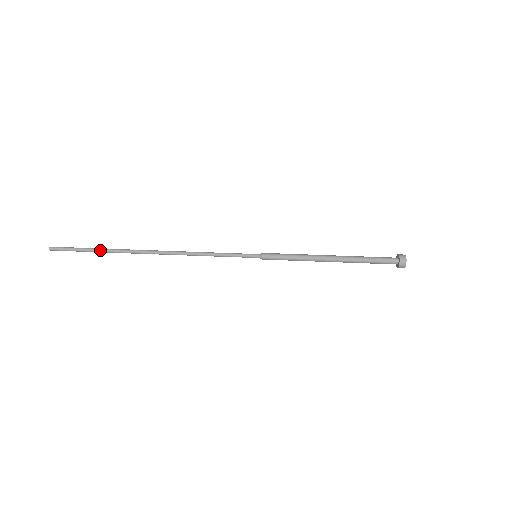
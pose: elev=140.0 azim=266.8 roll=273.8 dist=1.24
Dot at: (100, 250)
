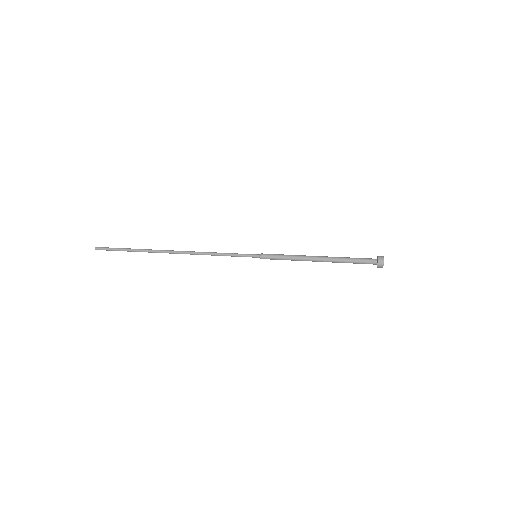
Dot at: (133, 249)
